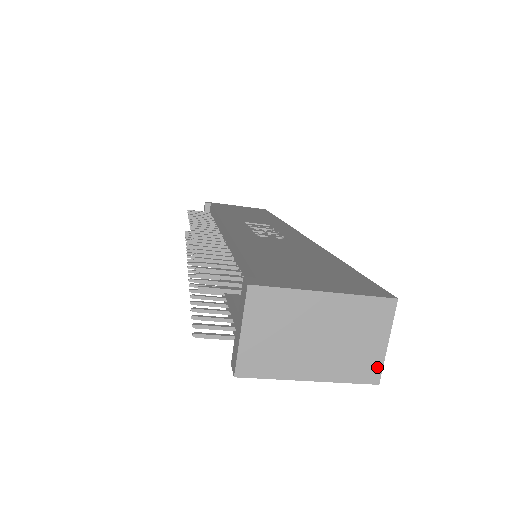
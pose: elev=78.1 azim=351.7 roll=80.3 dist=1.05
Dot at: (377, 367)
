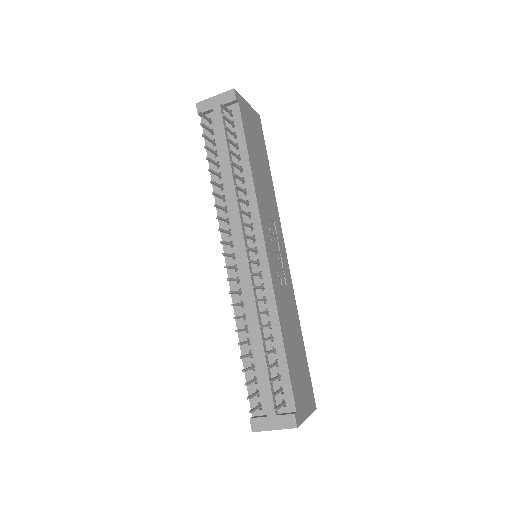
Dot at: occluded
